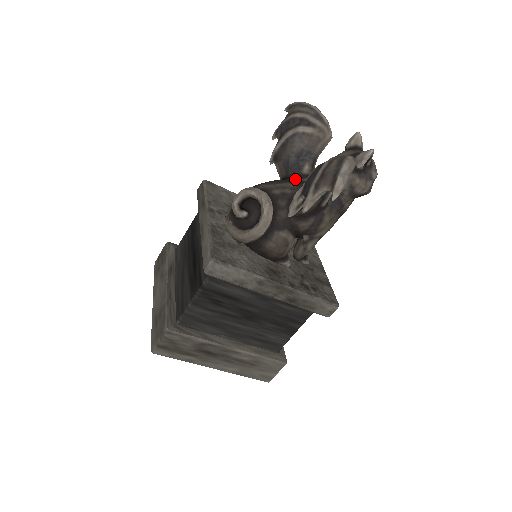
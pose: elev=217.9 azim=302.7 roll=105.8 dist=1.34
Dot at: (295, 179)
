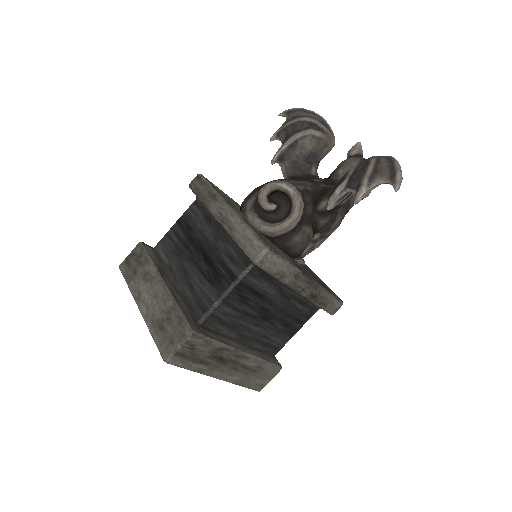
Dot at: (306, 179)
